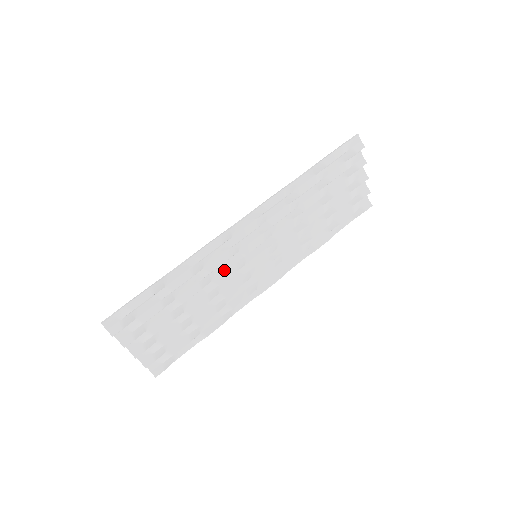
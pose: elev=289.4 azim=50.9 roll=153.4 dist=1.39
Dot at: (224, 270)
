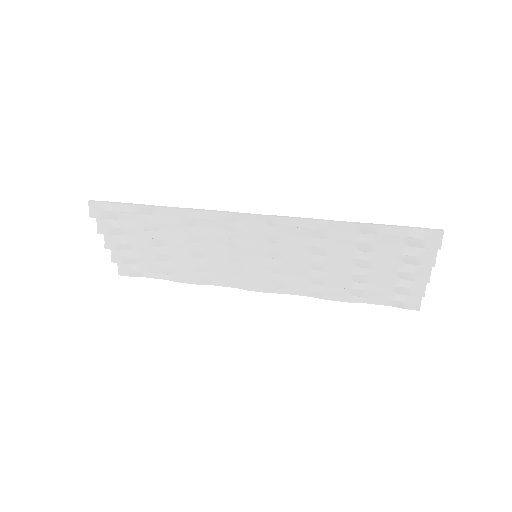
Dot at: (217, 243)
